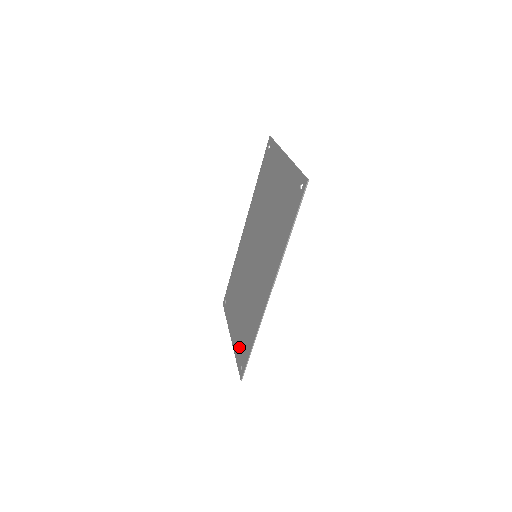
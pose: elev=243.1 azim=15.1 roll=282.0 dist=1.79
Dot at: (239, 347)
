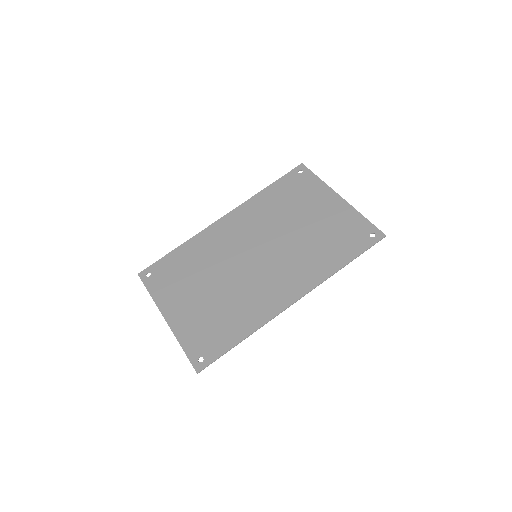
Dot at: (196, 335)
